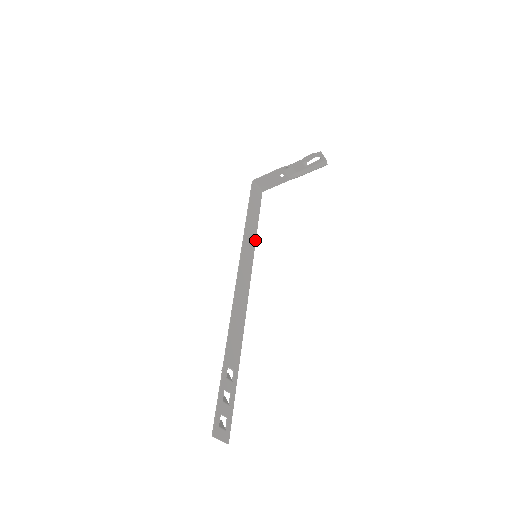
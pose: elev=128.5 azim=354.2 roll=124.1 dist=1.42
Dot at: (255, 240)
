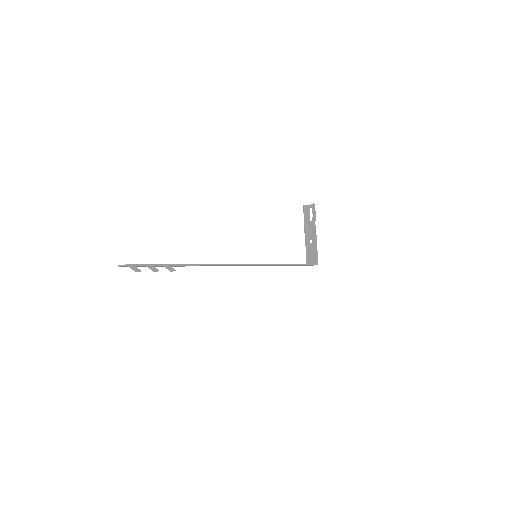
Dot at: (279, 265)
